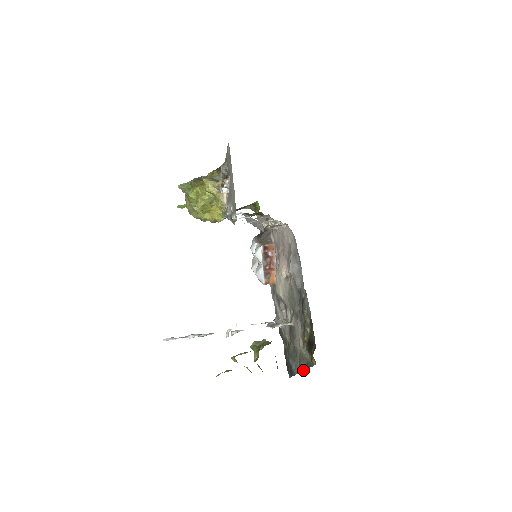
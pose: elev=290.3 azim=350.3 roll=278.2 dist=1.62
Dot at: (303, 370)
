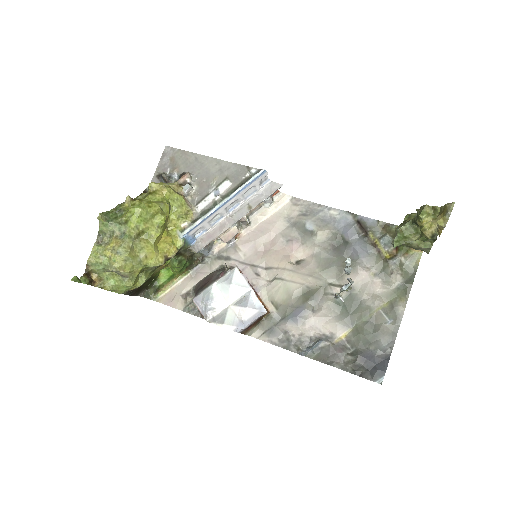
Dot at: (405, 307)
